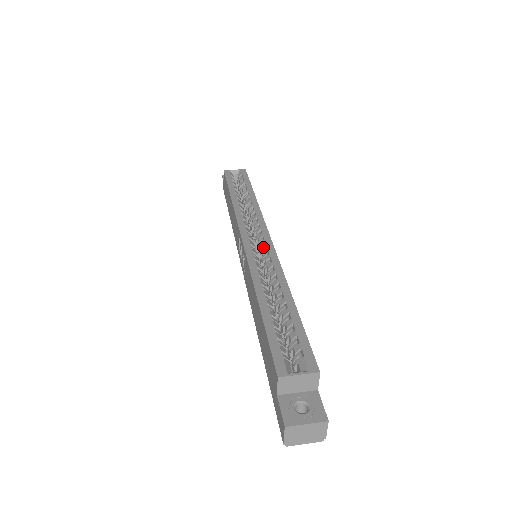
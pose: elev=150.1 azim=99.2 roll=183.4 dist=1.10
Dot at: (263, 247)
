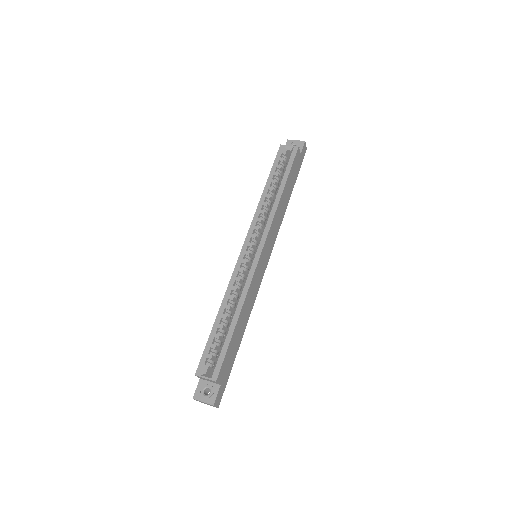
Dot at: (253, 258)
